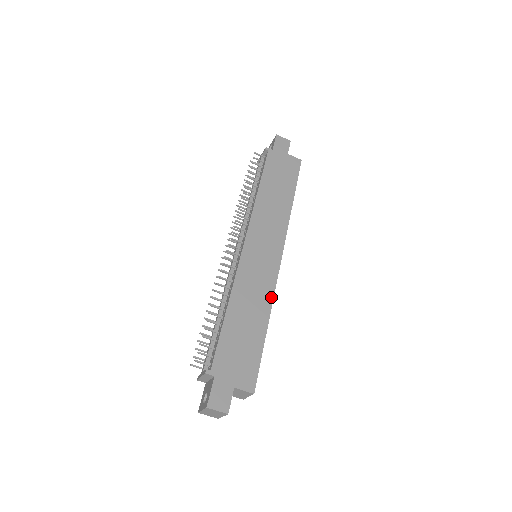
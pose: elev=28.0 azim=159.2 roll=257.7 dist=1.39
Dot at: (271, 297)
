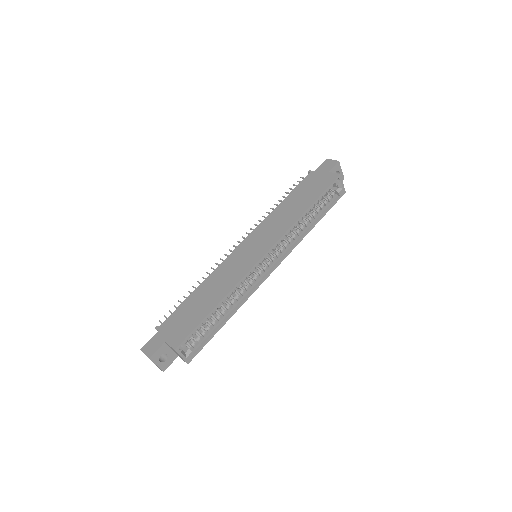
Dot at: (235, 283)
